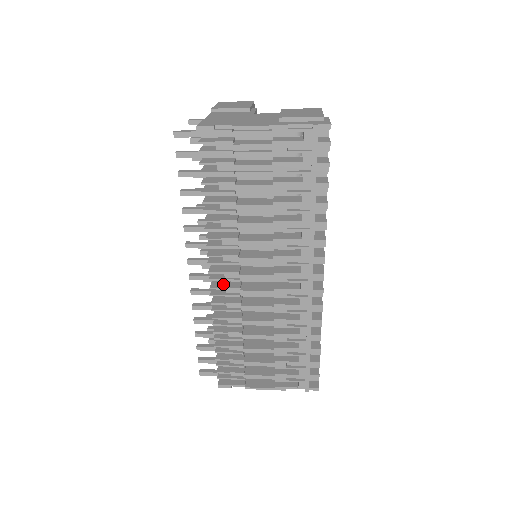
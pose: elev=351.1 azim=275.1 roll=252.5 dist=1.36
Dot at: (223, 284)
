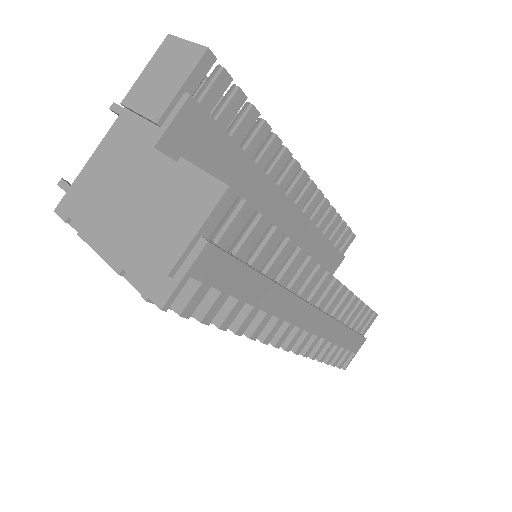
Dot at: occluded
